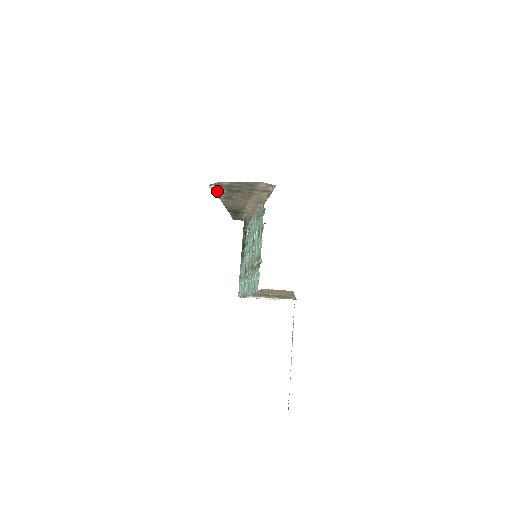
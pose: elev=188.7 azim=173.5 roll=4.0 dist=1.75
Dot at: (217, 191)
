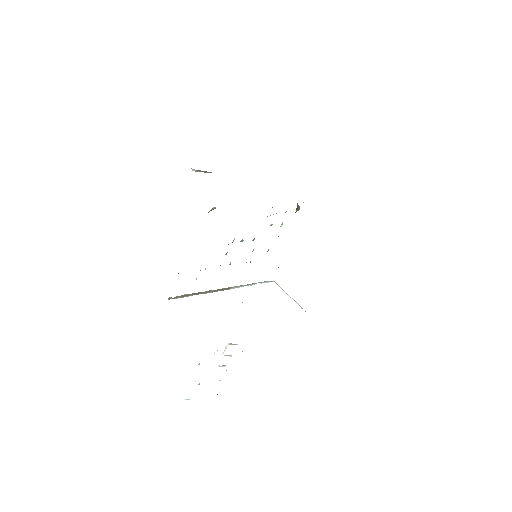
Dot at: occluded
